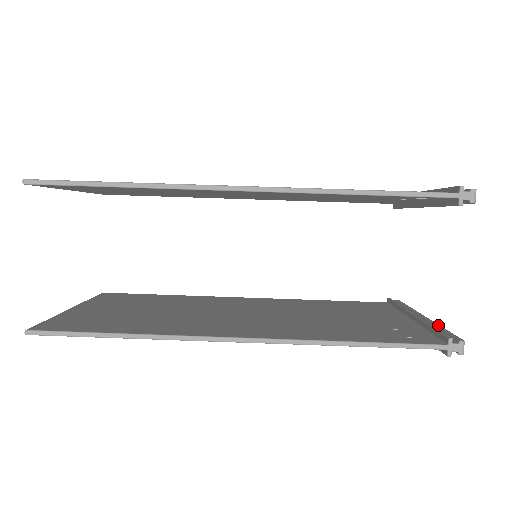
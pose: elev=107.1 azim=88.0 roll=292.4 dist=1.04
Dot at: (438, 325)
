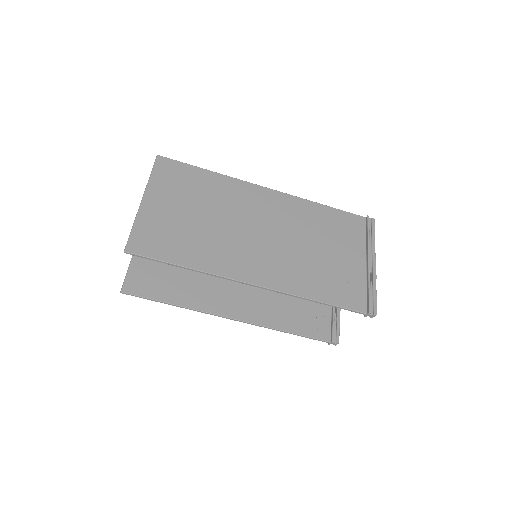
Dot at: (339, 315)
